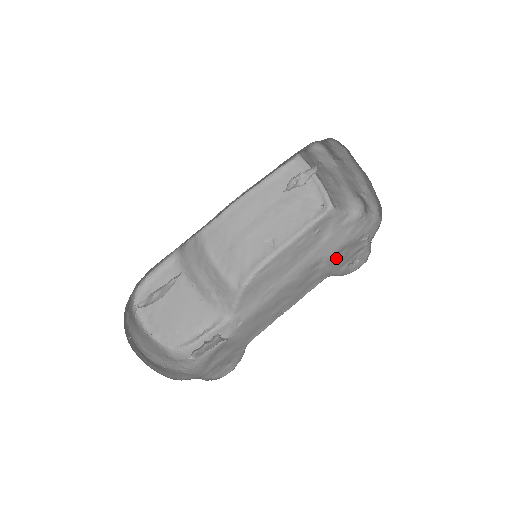
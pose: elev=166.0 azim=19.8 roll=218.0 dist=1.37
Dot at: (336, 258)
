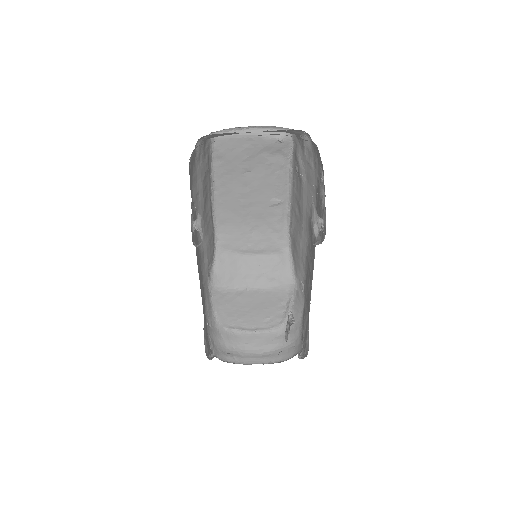
Dot at: (317, 209)
